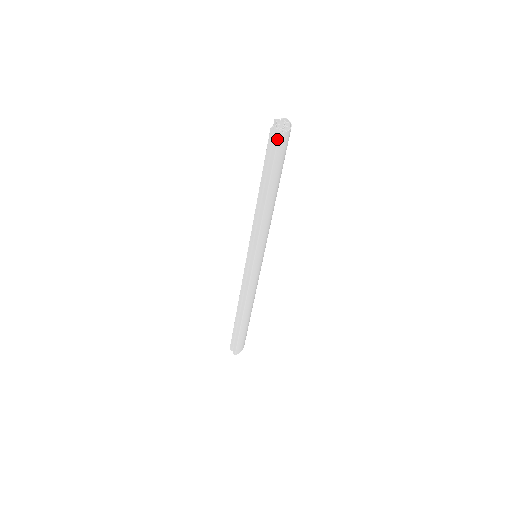
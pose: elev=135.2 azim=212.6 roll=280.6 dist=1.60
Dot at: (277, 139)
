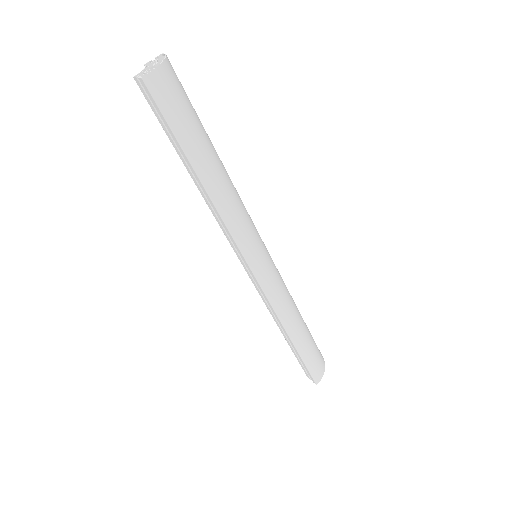
Dot at: (146, 88)
